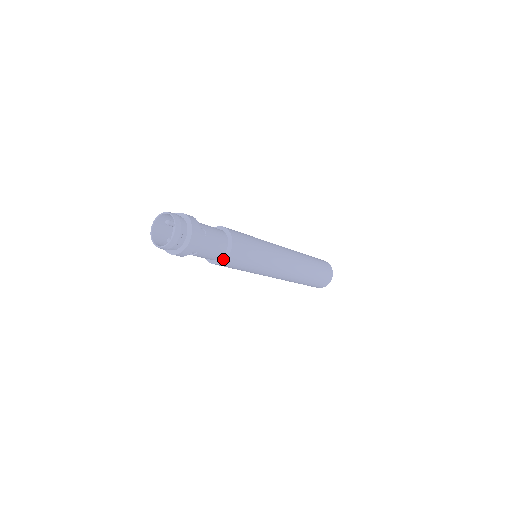
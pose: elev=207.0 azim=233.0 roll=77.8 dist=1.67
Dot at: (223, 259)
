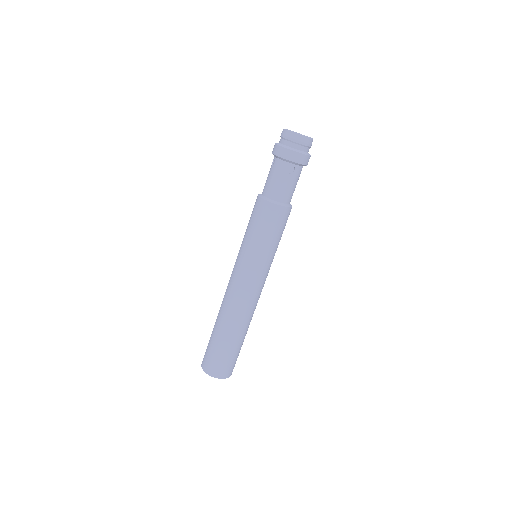
Dot at: (284, 205)
